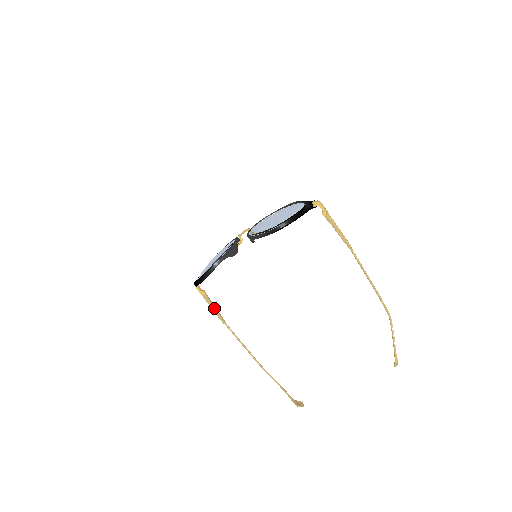
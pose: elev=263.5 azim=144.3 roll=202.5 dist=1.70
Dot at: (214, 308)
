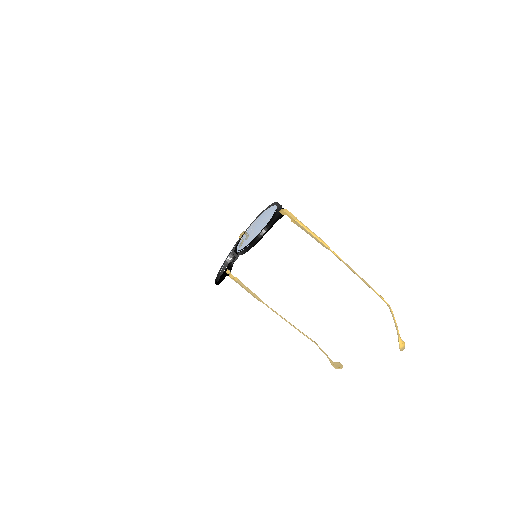
Dot at: (248, 291)
